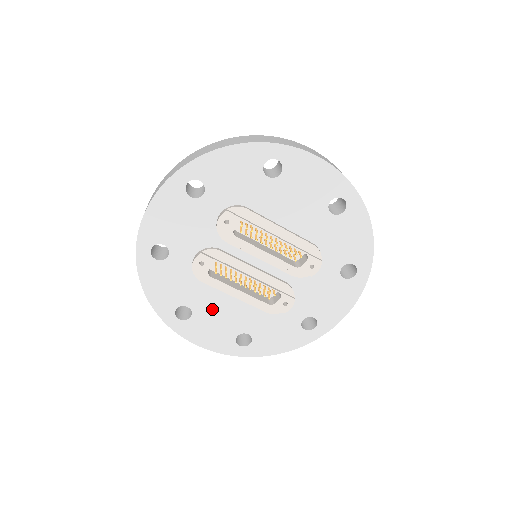
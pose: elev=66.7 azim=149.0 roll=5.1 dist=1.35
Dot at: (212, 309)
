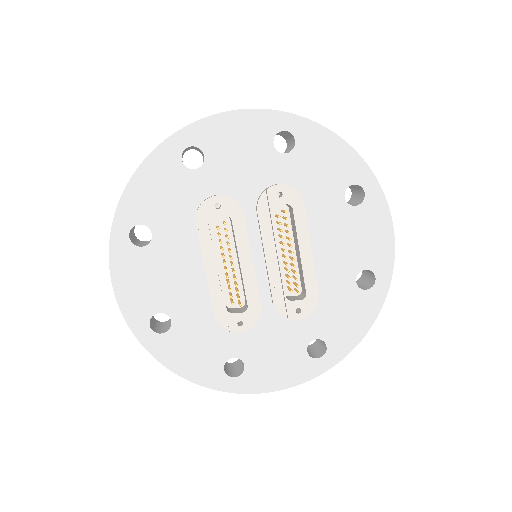
Dot at: (170, 260)
